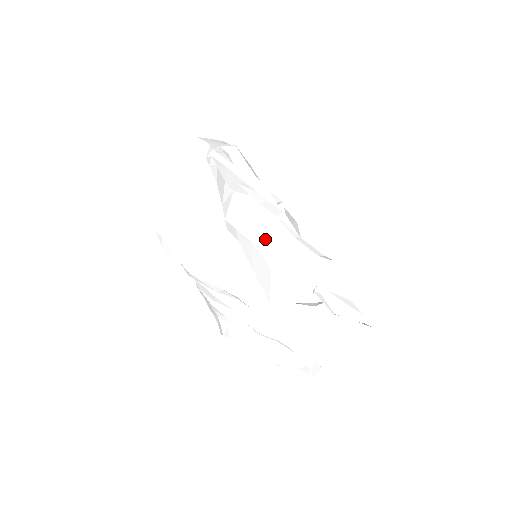
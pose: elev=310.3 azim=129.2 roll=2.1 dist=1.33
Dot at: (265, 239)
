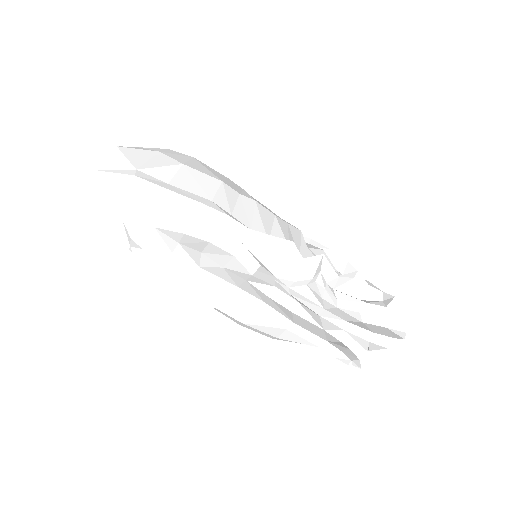
Dot at: (253, 329)
